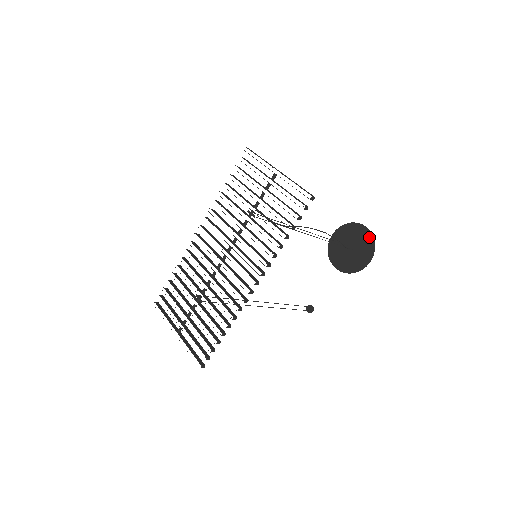
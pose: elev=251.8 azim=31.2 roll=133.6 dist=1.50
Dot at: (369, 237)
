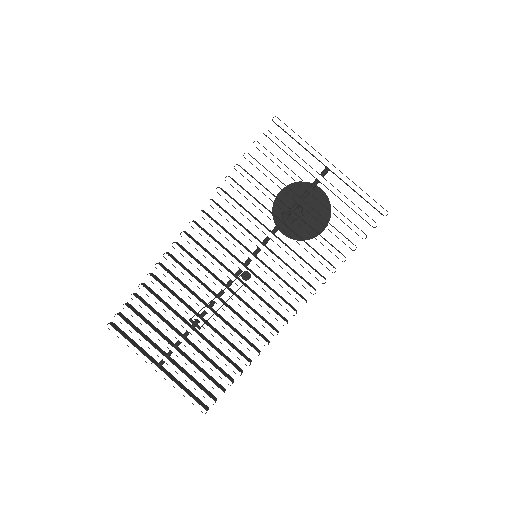
Dot at: (325, 202)
